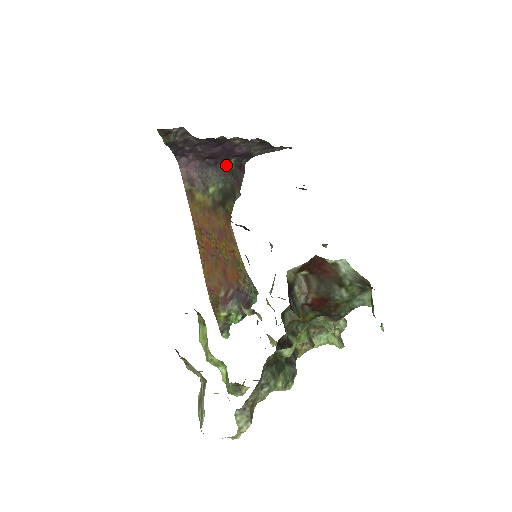
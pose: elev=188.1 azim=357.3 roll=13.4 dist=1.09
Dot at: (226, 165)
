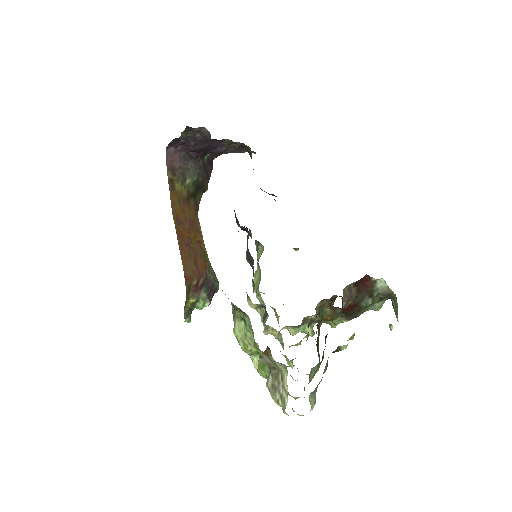
Dot at: (202, 159)
